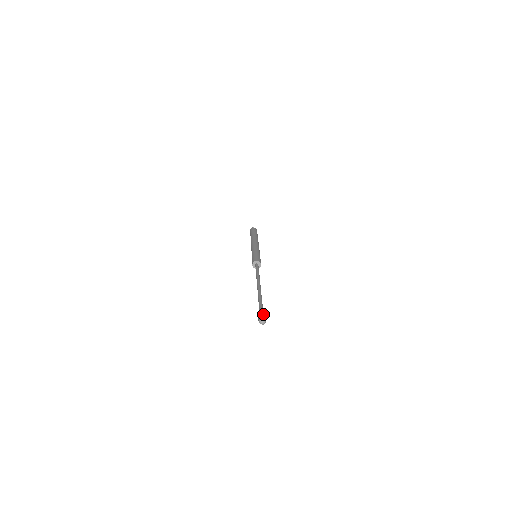
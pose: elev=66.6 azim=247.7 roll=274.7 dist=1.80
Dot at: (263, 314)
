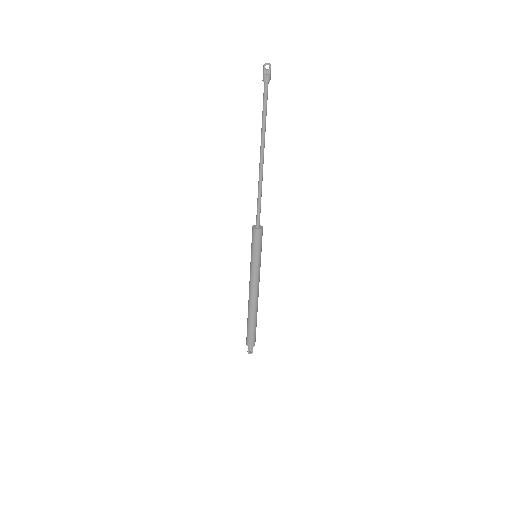
Dot at: occluded
